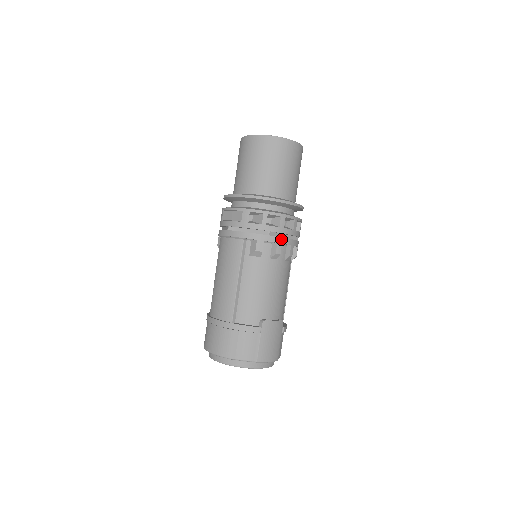
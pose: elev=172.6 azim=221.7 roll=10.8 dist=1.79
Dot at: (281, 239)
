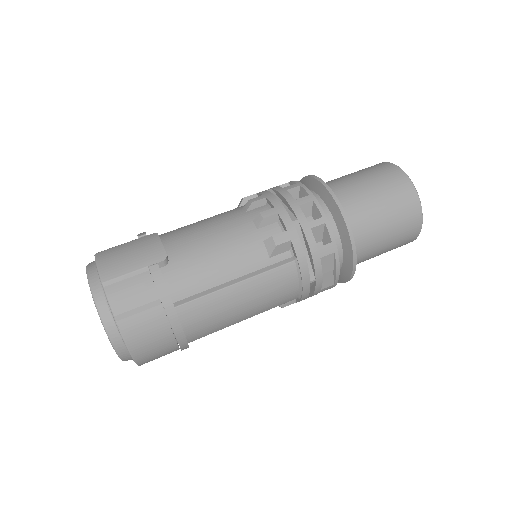
Dot at: (271, 195)
